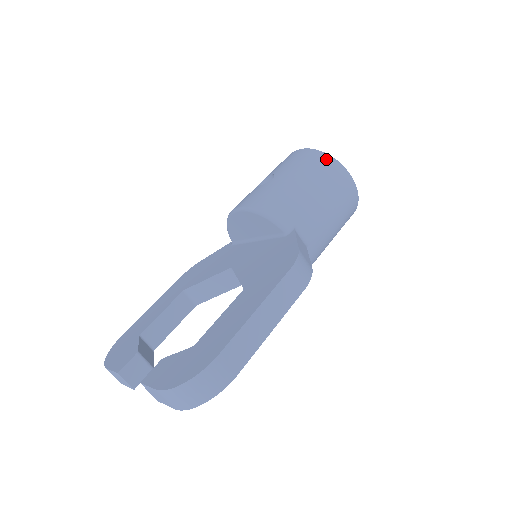
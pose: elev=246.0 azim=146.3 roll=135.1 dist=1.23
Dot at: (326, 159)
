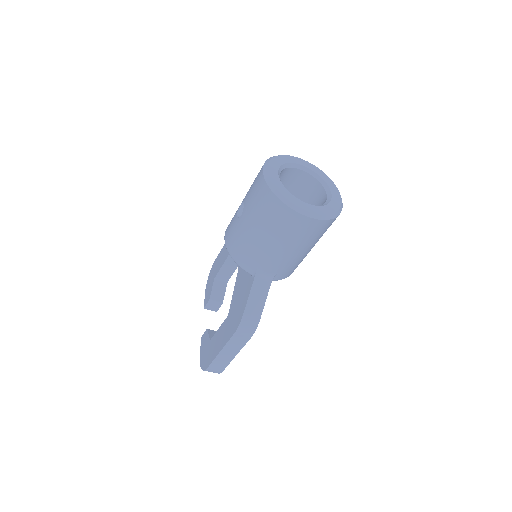
Dot at: (276, 205)
